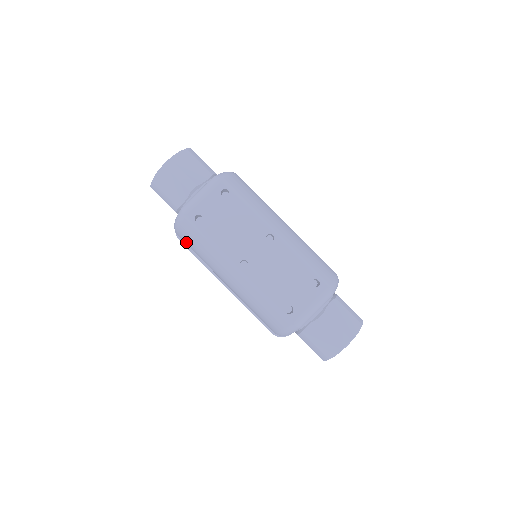
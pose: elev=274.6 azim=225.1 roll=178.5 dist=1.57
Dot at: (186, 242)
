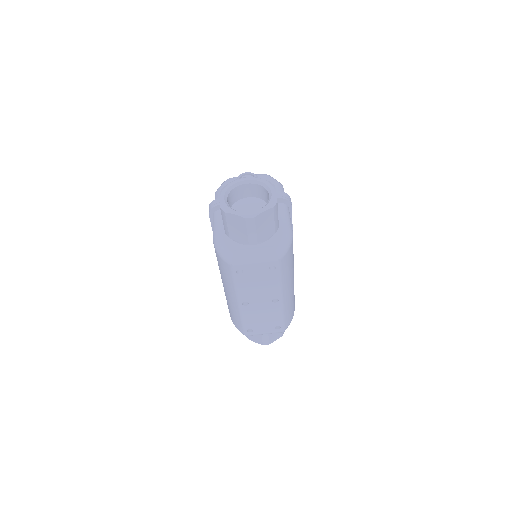
Dot at: (216, 255)
